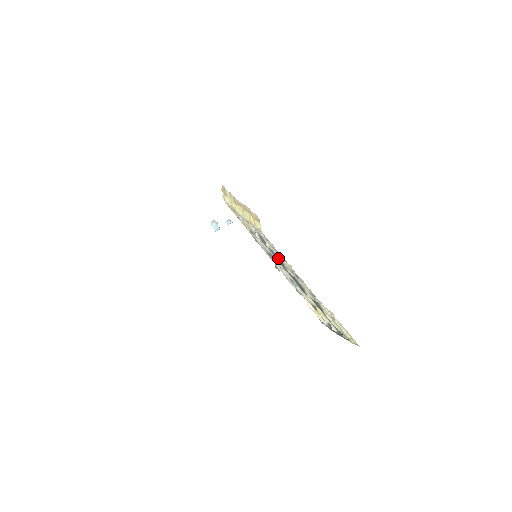
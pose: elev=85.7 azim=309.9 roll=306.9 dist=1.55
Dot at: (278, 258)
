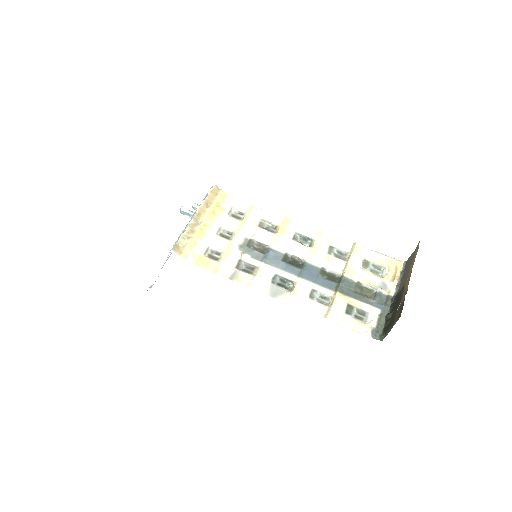
Dot at: (277, 255)
